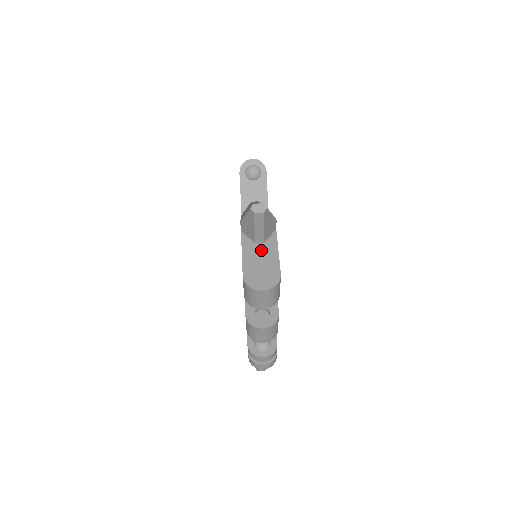
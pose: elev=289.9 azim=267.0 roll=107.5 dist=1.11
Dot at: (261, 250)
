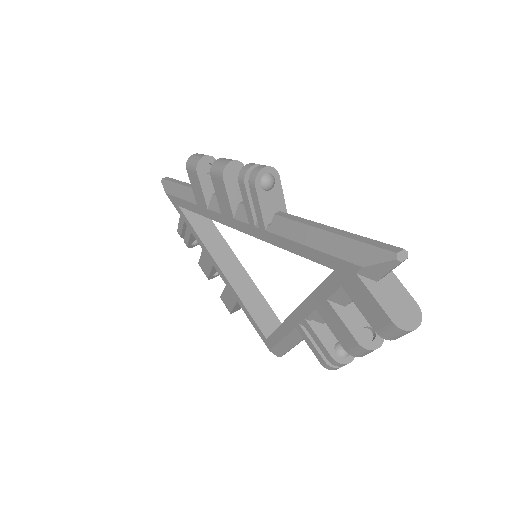
Dot at: (387, 287)
